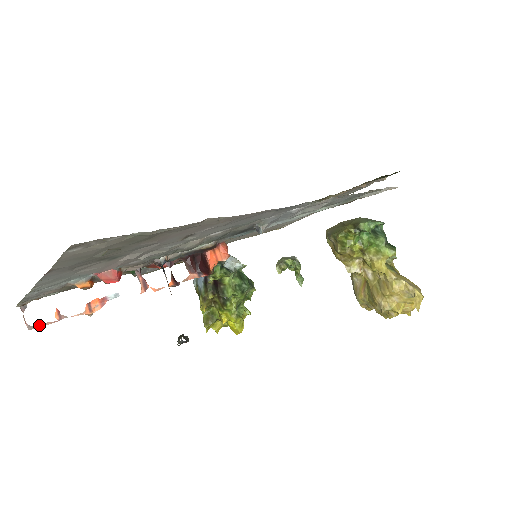
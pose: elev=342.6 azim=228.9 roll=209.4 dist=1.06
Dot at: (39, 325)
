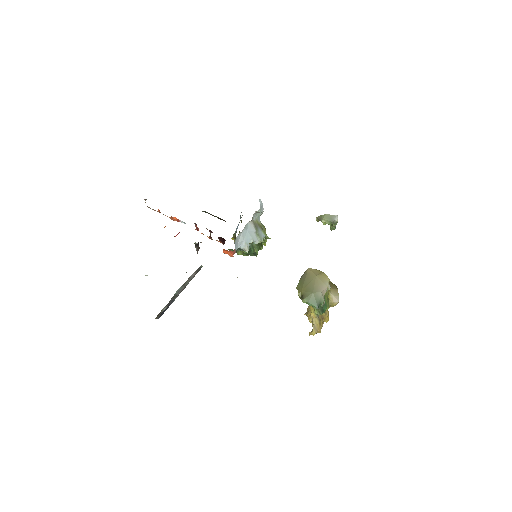
Dot at: occluded
